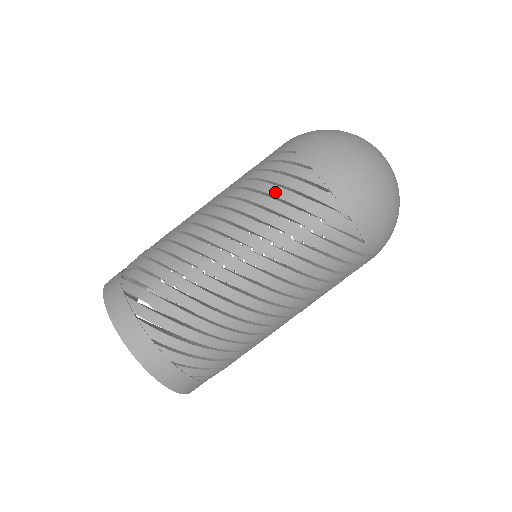
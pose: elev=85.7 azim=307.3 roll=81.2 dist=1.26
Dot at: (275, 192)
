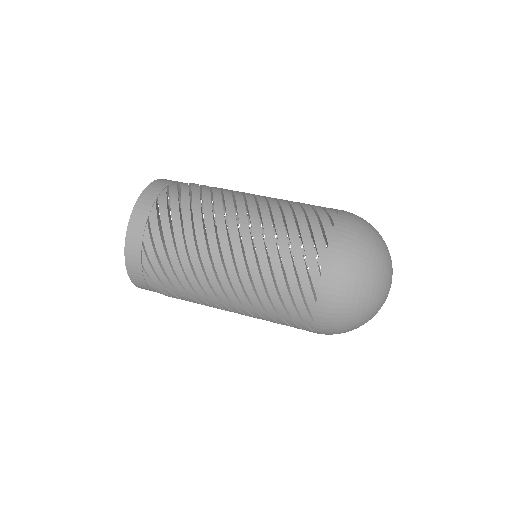
Dot at: (300, 217)
